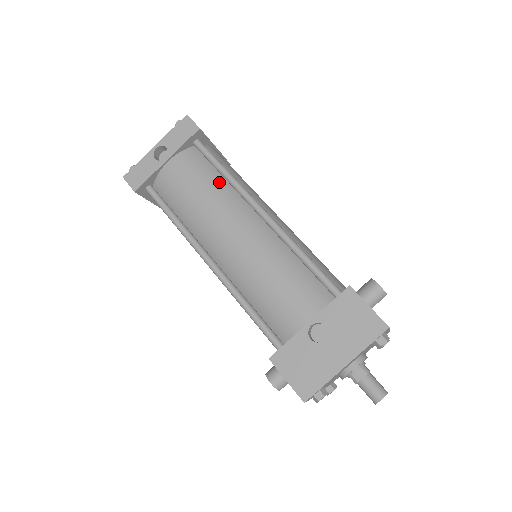
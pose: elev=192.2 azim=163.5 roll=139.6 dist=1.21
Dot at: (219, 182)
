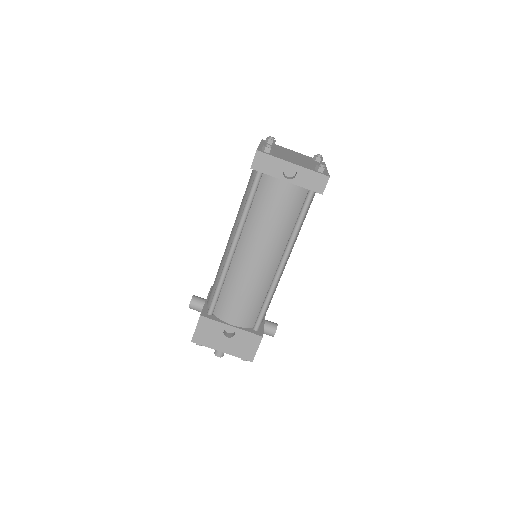
Dot at: (289, 226)
